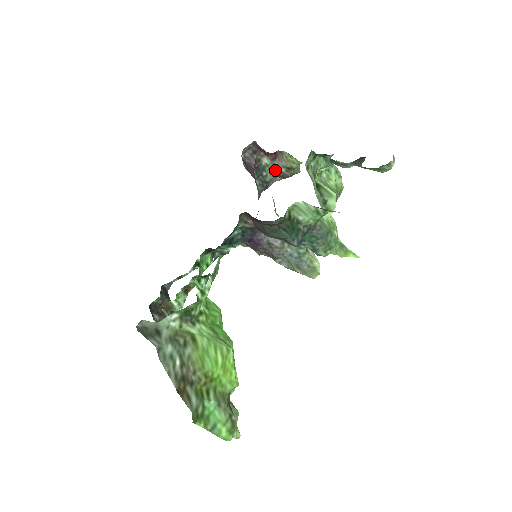
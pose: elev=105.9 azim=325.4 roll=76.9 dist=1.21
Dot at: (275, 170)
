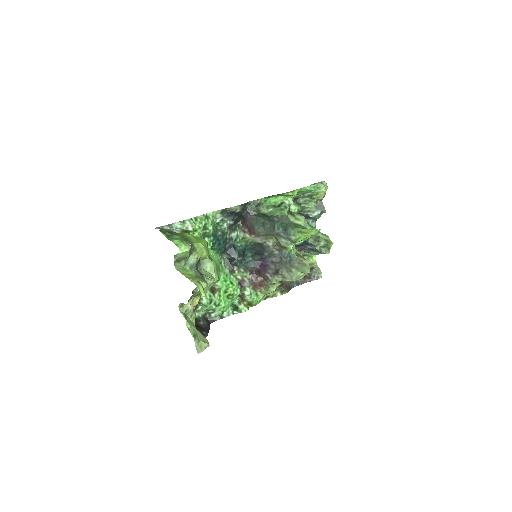
Dot at: occluded
